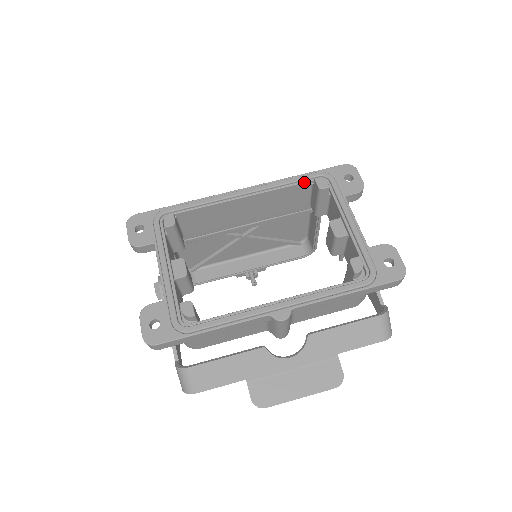
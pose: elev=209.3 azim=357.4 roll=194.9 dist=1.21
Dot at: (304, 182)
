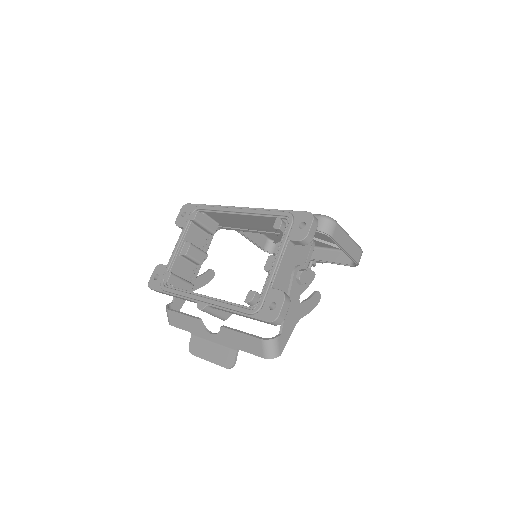
Dot at: (275, 217)
